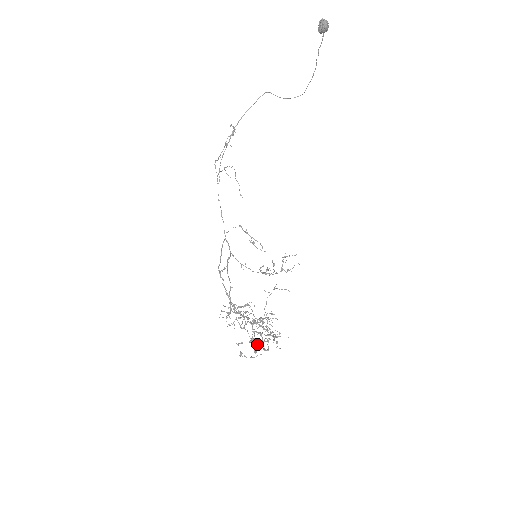
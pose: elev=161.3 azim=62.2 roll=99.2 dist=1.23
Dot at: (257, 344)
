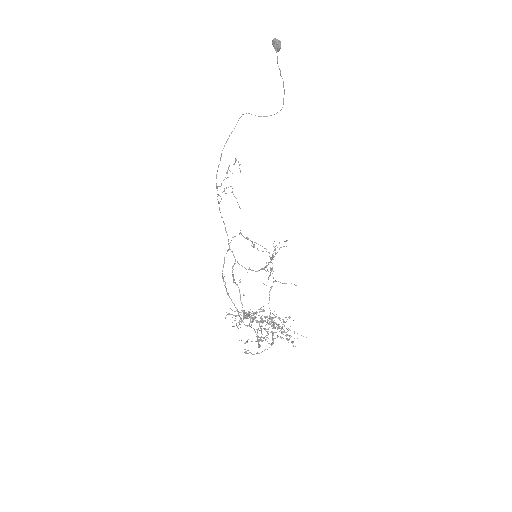
Dot at: occluded
